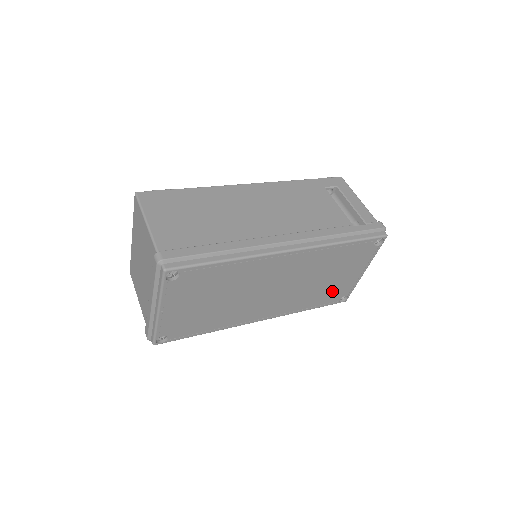
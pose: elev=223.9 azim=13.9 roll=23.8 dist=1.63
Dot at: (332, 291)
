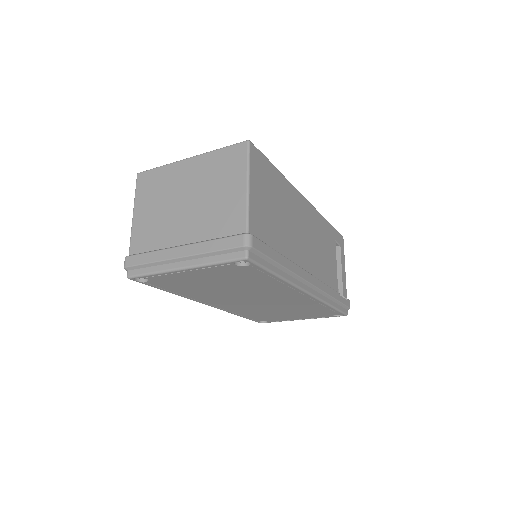
Dot at: (269, 317)
